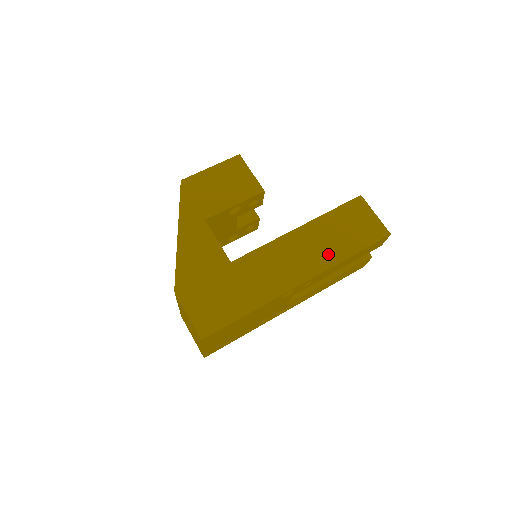
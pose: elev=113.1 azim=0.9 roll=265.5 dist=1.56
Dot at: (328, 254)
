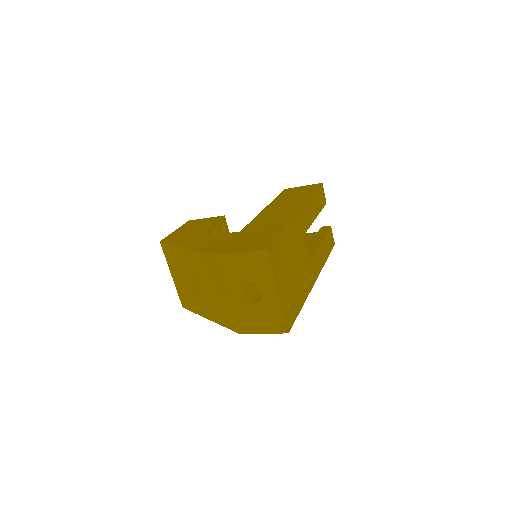
Dot at: (298, 201)
